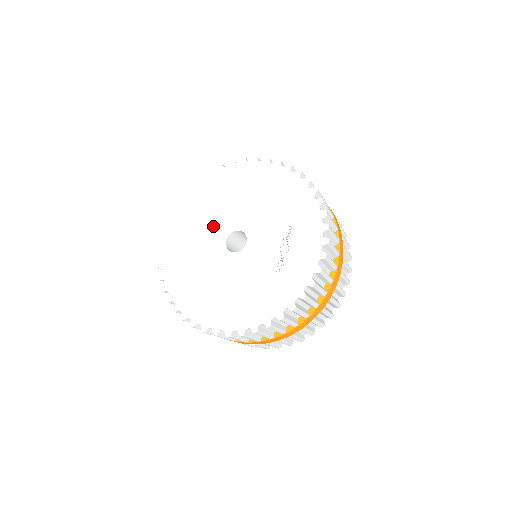
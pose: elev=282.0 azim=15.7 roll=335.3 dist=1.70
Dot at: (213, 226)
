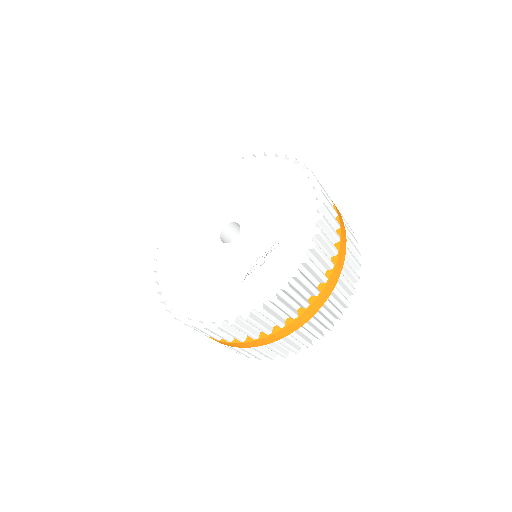
Dot at: (223, 208)
